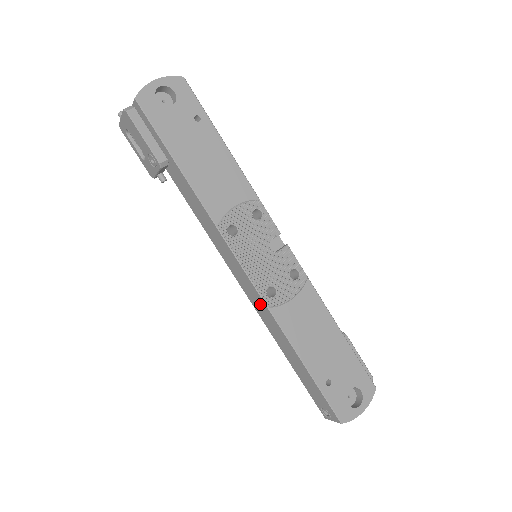
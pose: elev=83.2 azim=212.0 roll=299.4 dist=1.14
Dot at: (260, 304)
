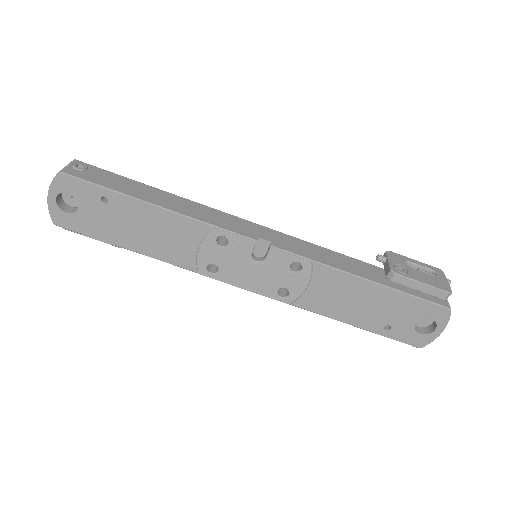
Dot at: occluded
